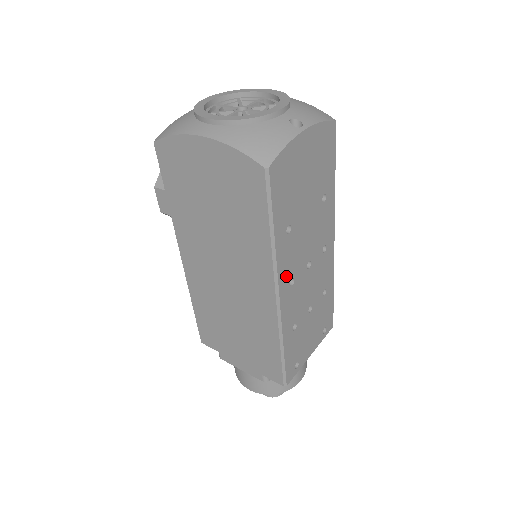
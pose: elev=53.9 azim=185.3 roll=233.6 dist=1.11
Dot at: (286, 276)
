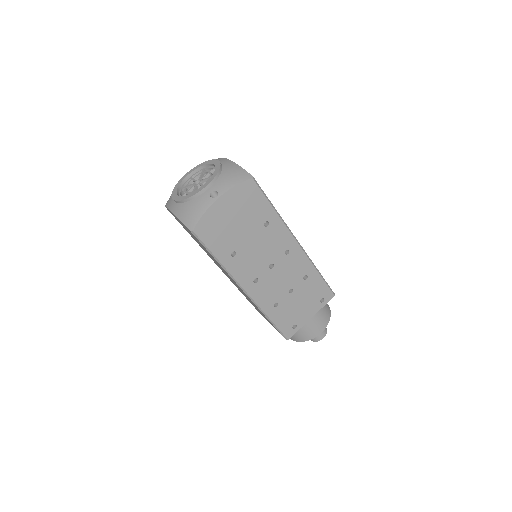
Dot at: (247, 279)
